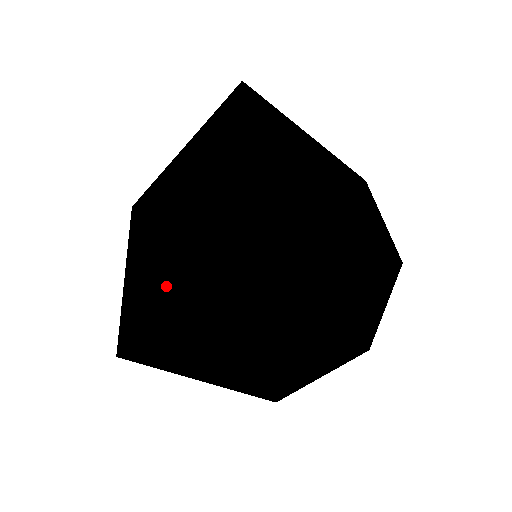
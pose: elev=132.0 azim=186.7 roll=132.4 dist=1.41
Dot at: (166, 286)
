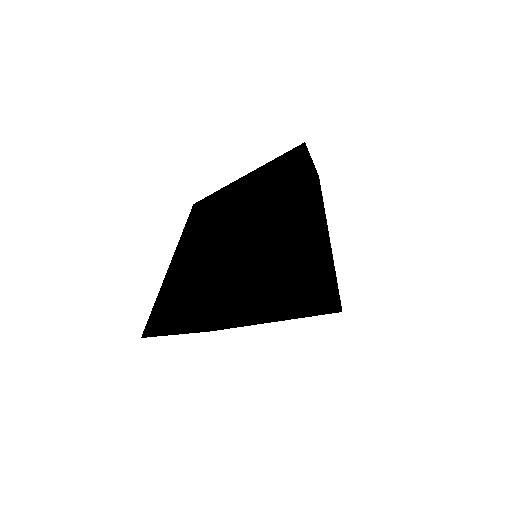
Dot at: (167, 286)
